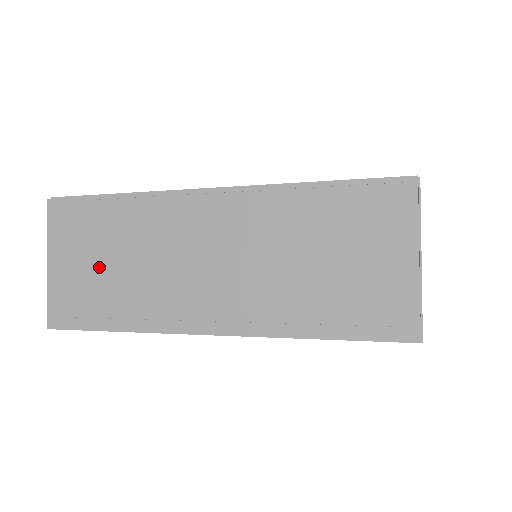
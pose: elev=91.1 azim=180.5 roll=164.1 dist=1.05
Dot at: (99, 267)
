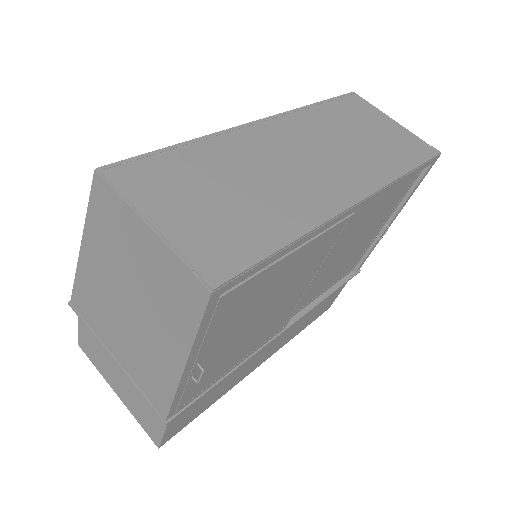
Dot at: (218, 200)
